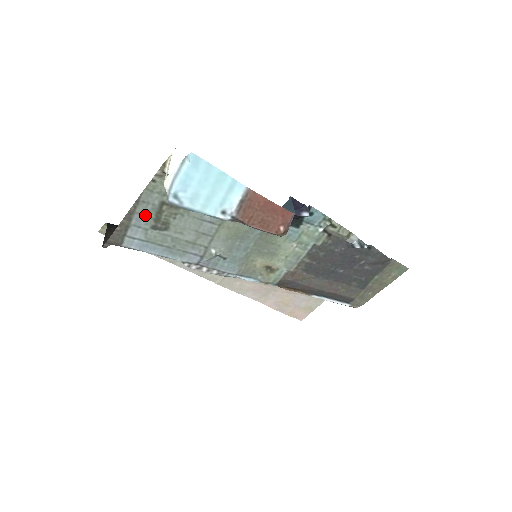
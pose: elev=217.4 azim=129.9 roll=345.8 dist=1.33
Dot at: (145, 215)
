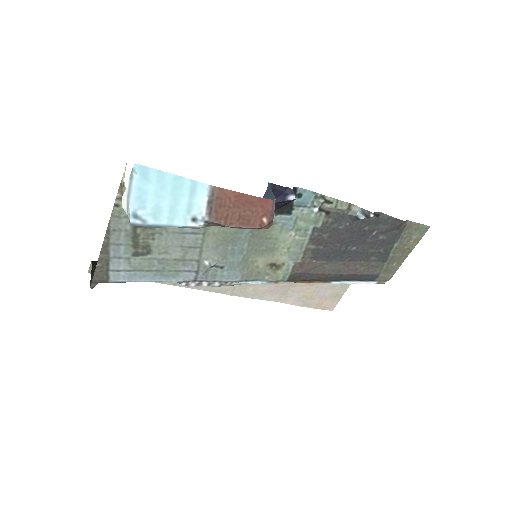
Dot at: (121, 244)
